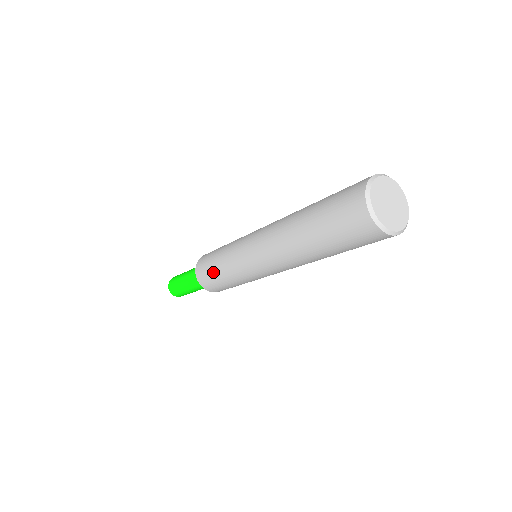
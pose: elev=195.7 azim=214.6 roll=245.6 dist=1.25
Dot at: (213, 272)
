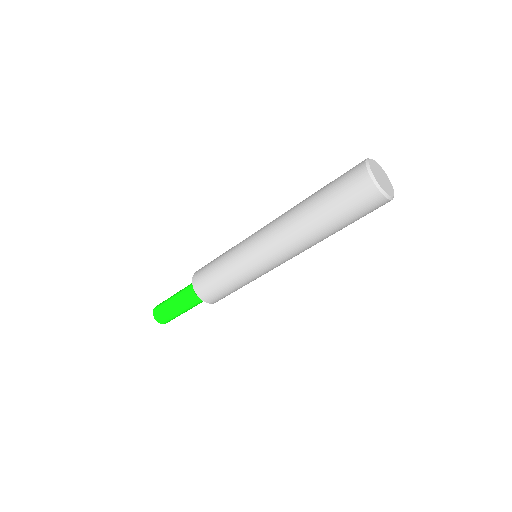
Dot at: (215, 260)
